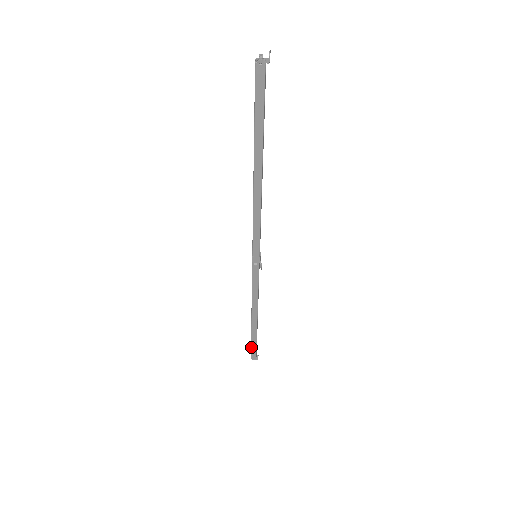
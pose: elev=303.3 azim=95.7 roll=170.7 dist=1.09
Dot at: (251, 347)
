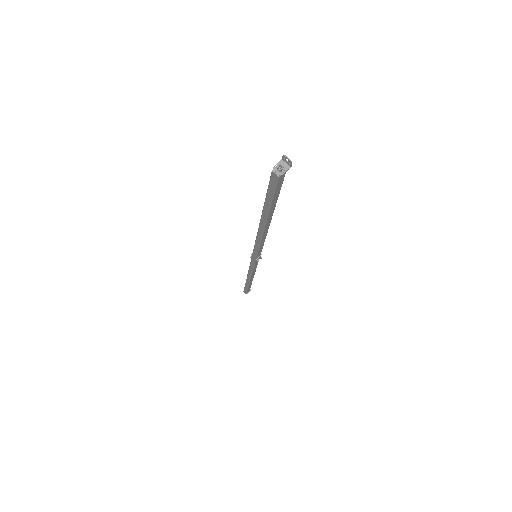
Dot at: occluded
